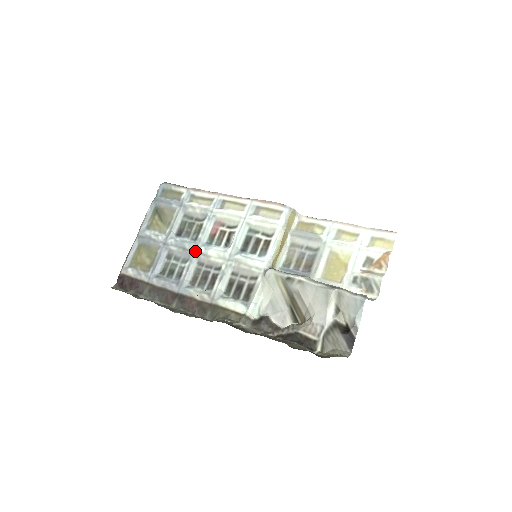
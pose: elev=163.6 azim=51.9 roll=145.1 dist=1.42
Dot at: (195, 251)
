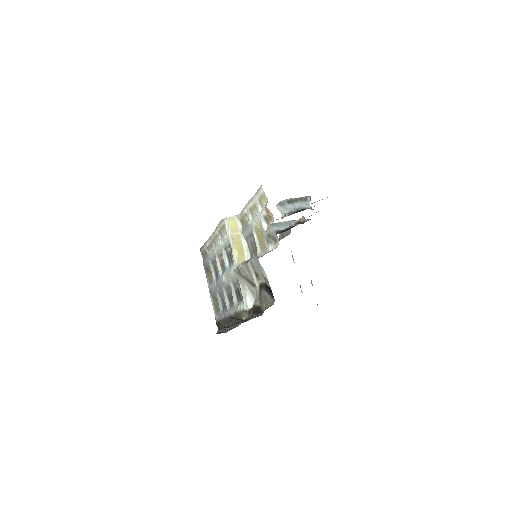
Dot at: (221, 283)
